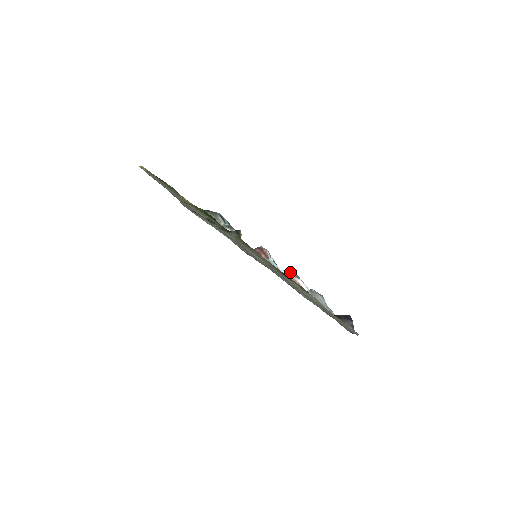
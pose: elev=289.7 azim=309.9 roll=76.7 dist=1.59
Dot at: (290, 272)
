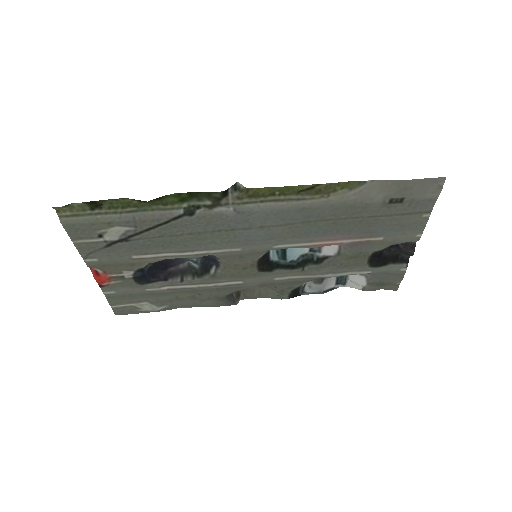
Dot at: occluded
